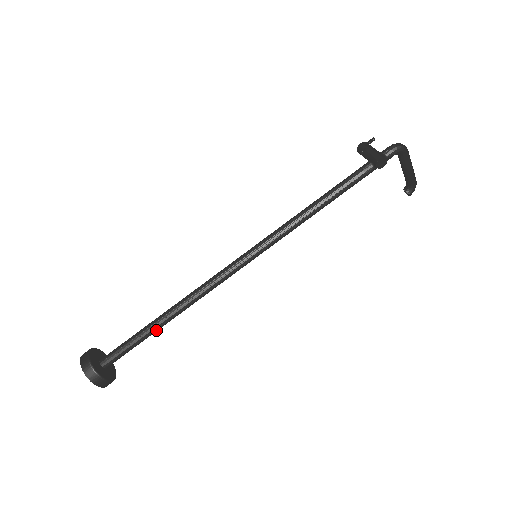
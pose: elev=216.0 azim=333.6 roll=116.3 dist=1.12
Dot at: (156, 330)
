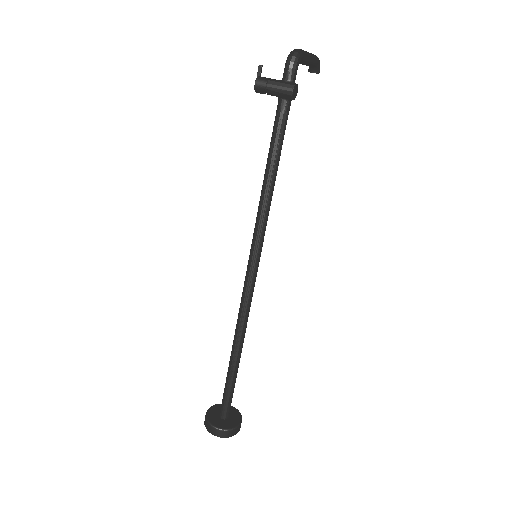
Dot at: occluded
